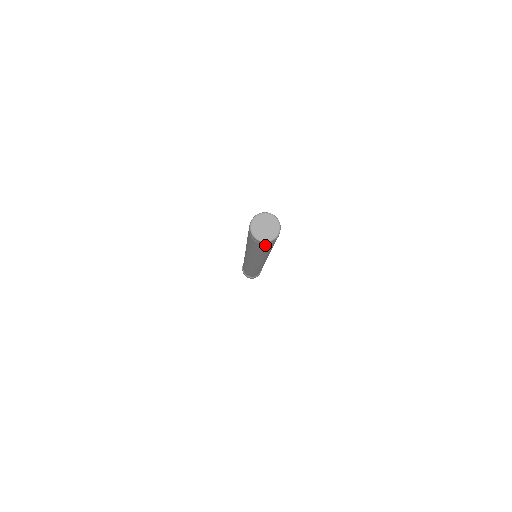
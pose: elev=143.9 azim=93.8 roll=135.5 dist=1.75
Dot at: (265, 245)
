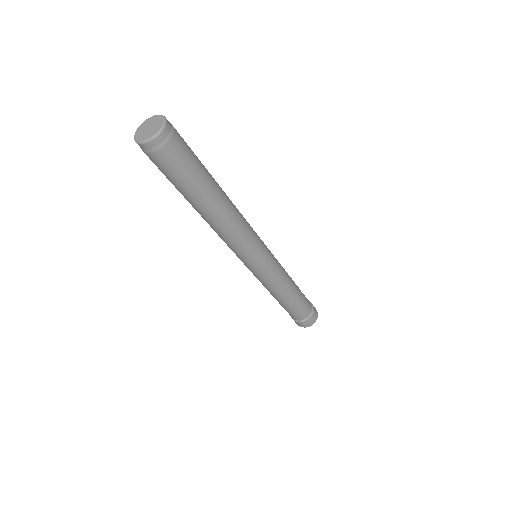
Dot at: (151, 157)
